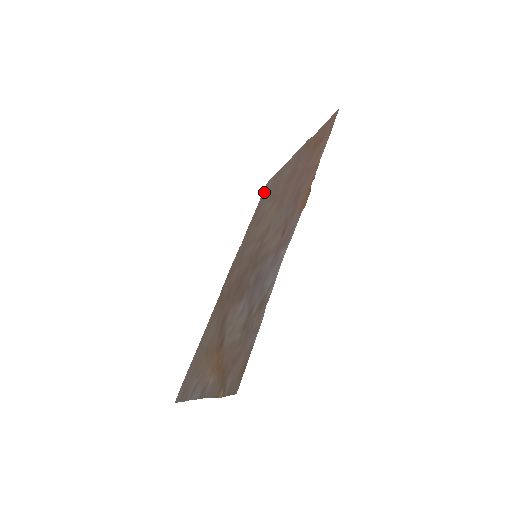
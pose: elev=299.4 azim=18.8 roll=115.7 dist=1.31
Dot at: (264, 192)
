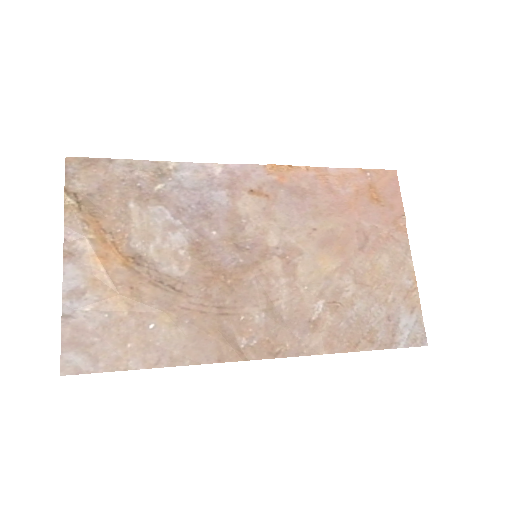
Dot at: (405, 336)
